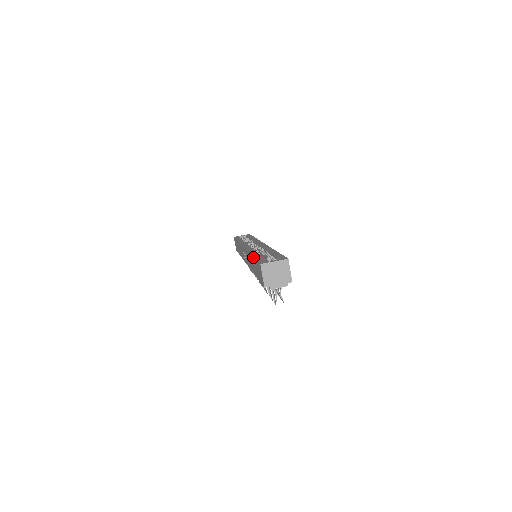
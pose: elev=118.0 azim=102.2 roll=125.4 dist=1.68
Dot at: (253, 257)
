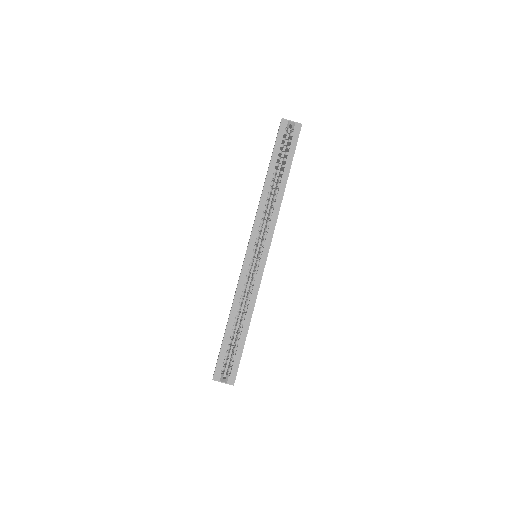
Dot at: (224, 336)
